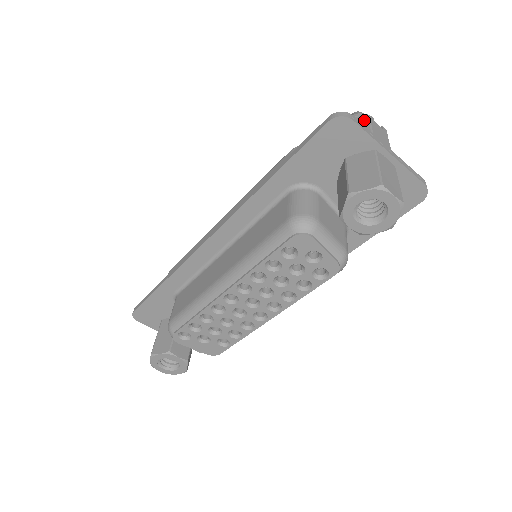
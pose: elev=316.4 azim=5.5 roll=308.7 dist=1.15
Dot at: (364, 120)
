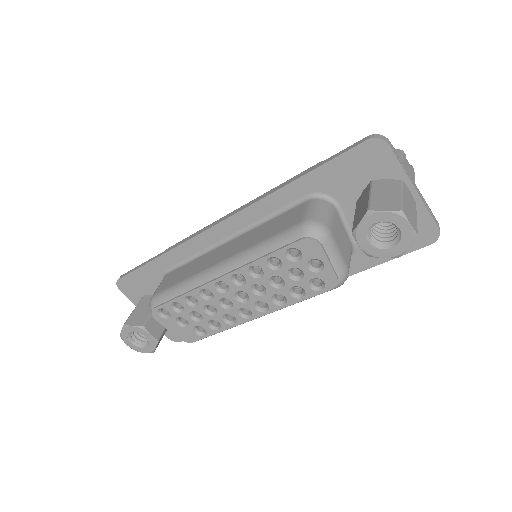
Dot at: (397, 153)
